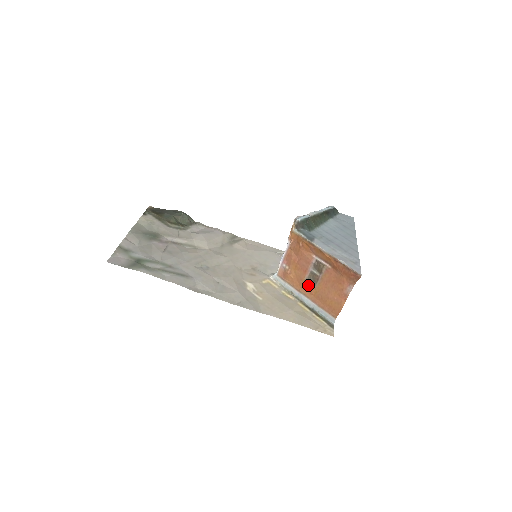
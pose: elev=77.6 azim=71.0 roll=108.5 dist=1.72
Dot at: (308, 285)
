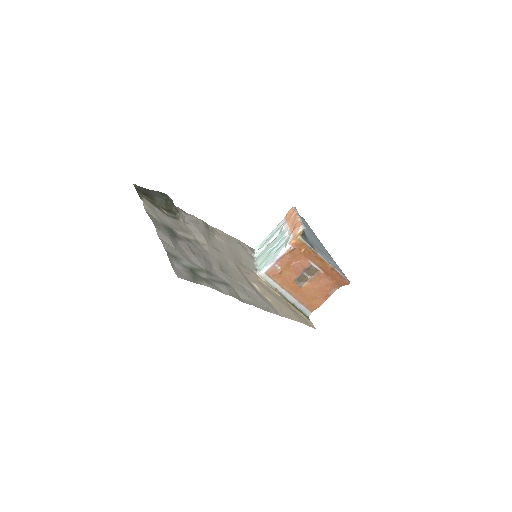
Dot at: (296, 285)
